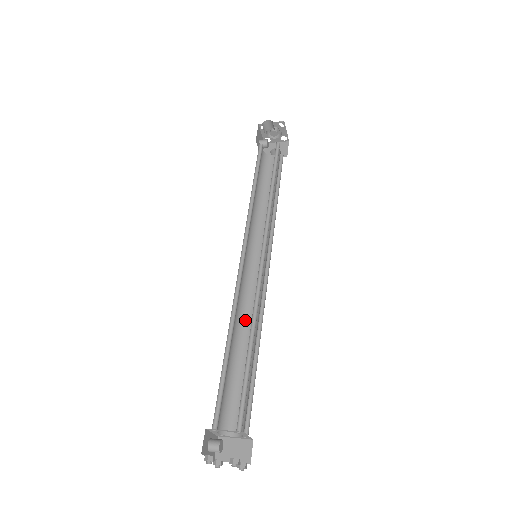
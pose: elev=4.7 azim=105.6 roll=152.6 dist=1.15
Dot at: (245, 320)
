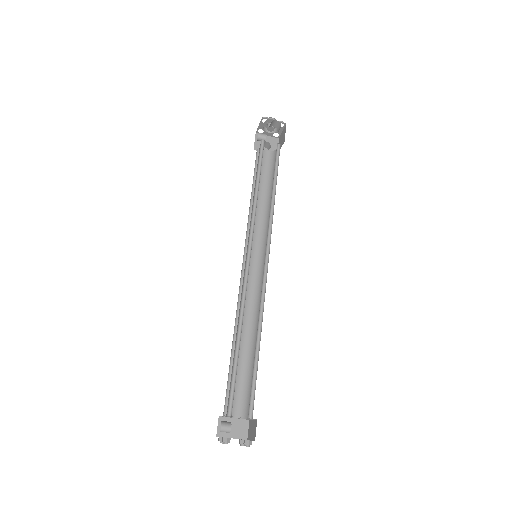
Dot at: occluded
